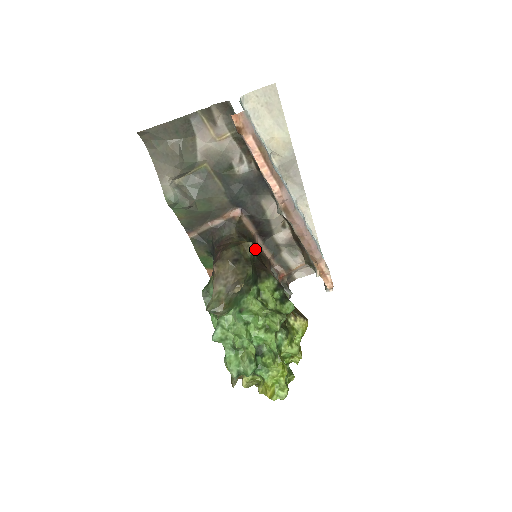
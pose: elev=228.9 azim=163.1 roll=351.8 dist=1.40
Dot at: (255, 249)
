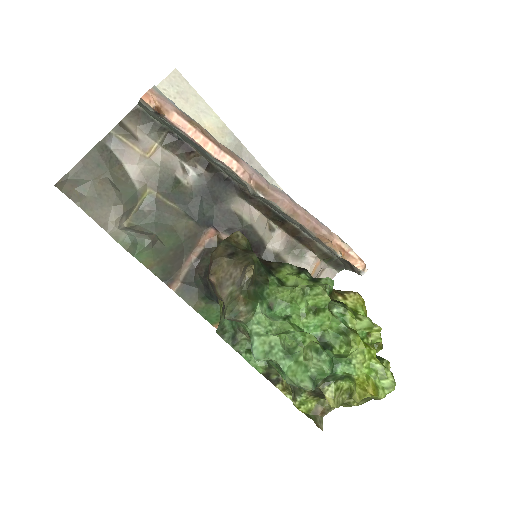
Dot at: occluded
